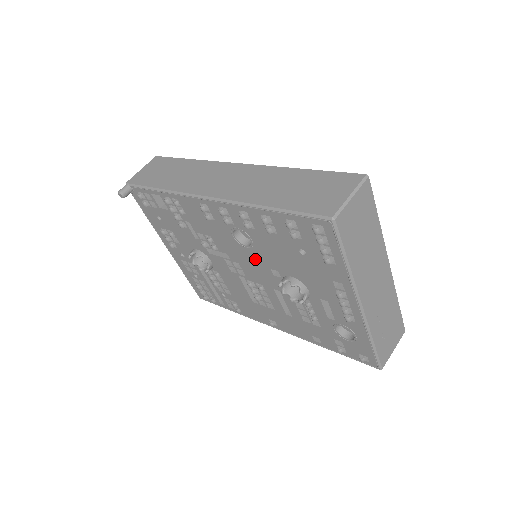
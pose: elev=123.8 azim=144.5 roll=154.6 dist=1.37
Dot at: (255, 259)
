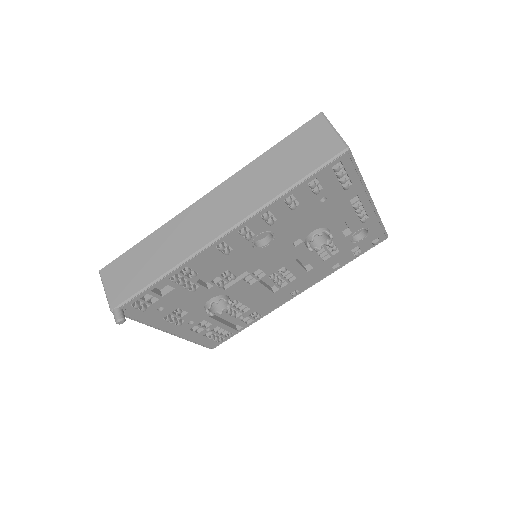
Dot at: (277, 248)
